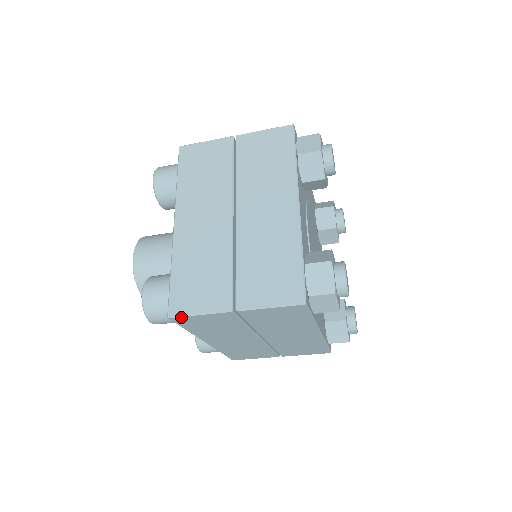
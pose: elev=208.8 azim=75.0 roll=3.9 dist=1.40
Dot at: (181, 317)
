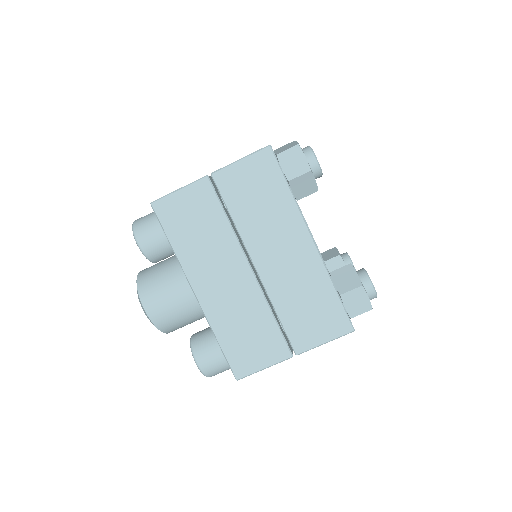
Dot at: (163, 199)
